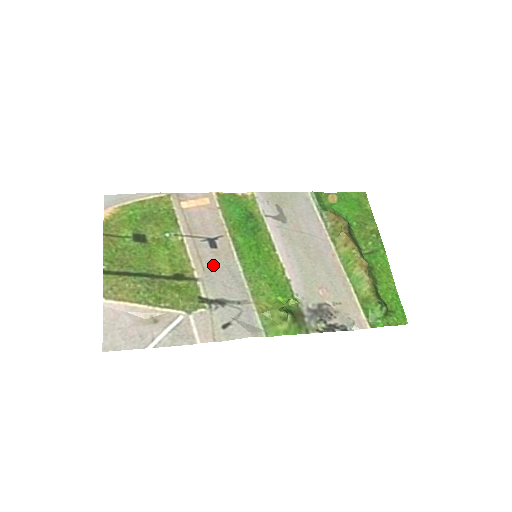
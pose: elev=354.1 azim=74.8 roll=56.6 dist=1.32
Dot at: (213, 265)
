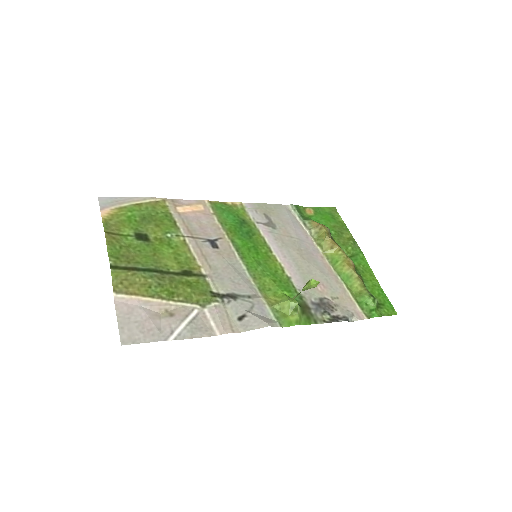
Dot at: (218, 263)
